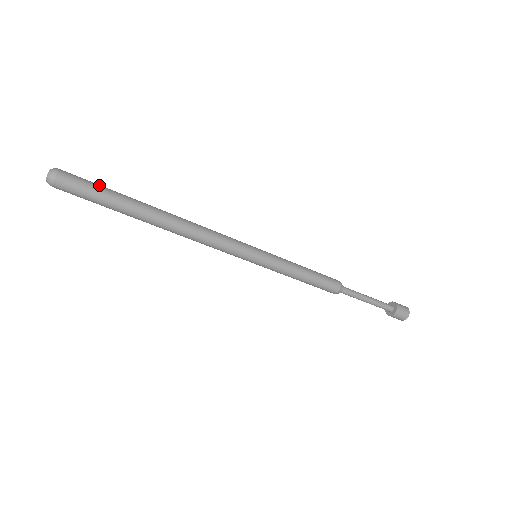
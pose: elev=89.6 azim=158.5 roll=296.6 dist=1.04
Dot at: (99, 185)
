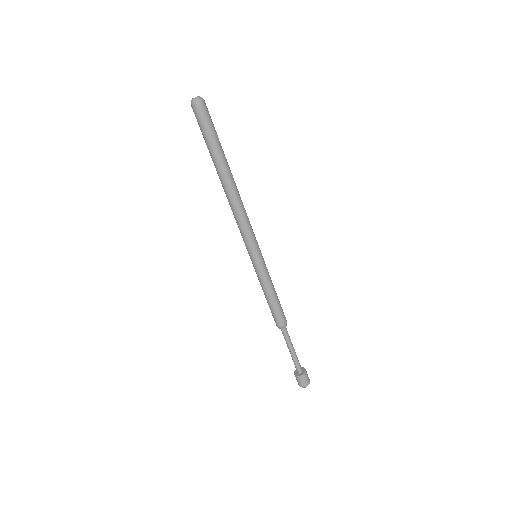
Dot at: occluded
